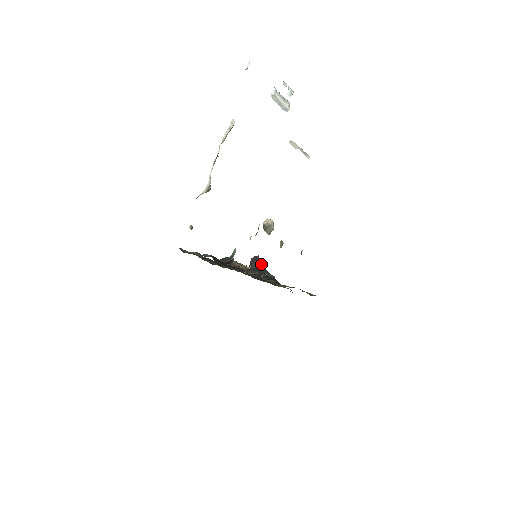
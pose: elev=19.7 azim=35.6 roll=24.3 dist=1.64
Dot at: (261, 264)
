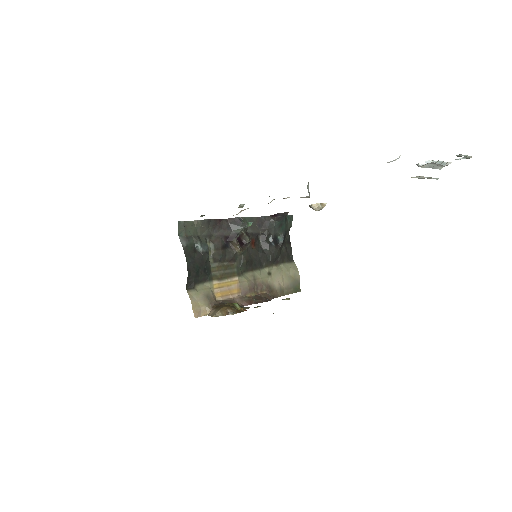
Dot at: (285, 219)
